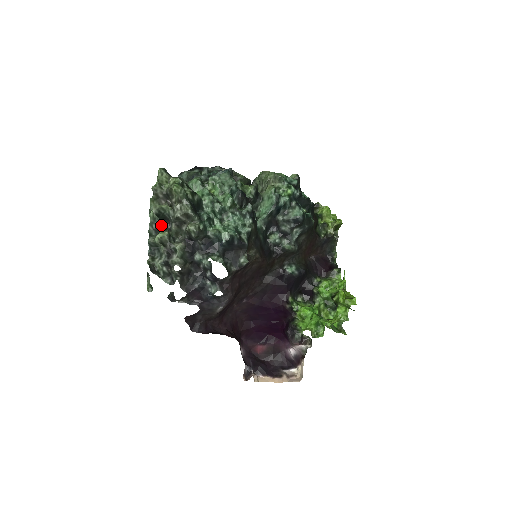
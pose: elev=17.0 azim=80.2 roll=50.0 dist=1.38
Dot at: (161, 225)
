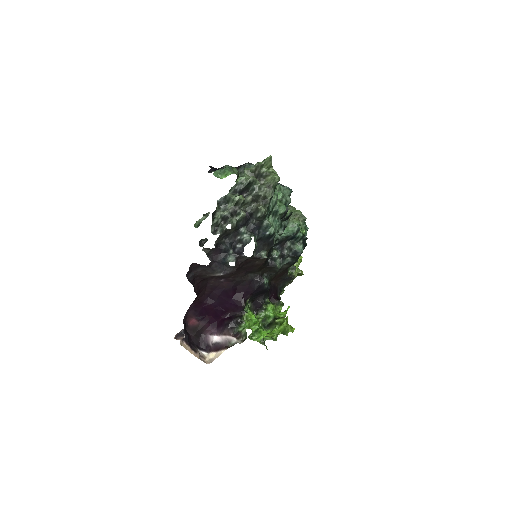
Dot at: (241, 190)
